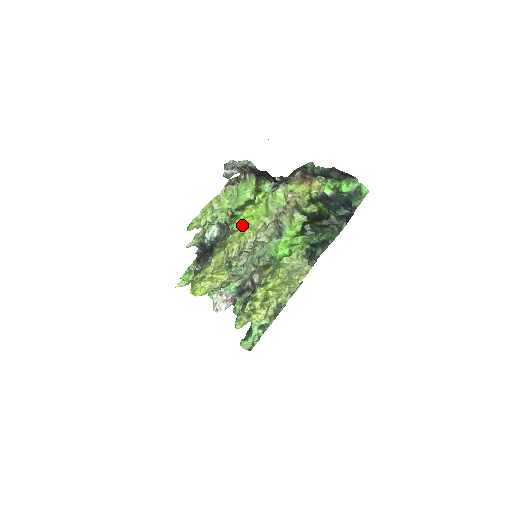
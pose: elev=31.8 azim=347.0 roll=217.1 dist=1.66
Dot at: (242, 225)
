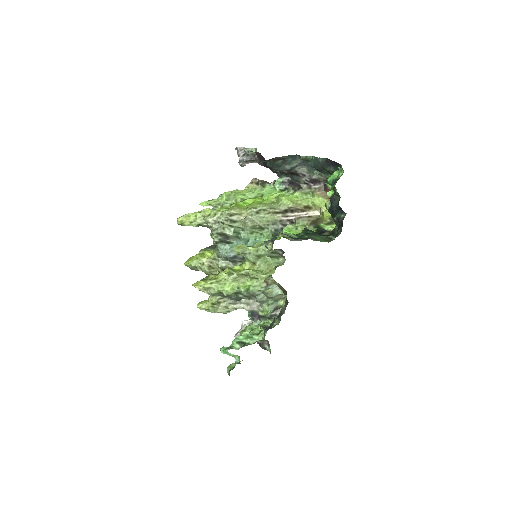
Dot at: (234, 204)
